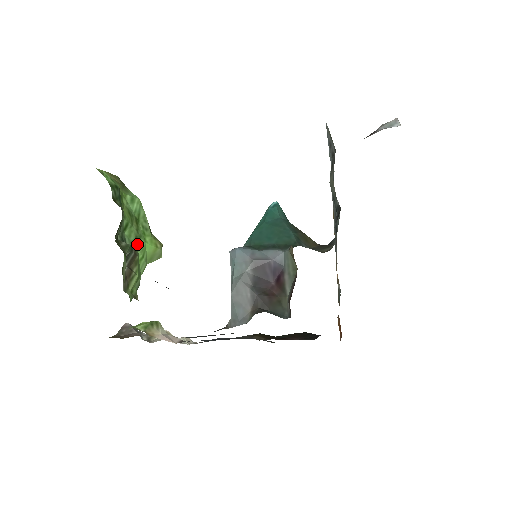
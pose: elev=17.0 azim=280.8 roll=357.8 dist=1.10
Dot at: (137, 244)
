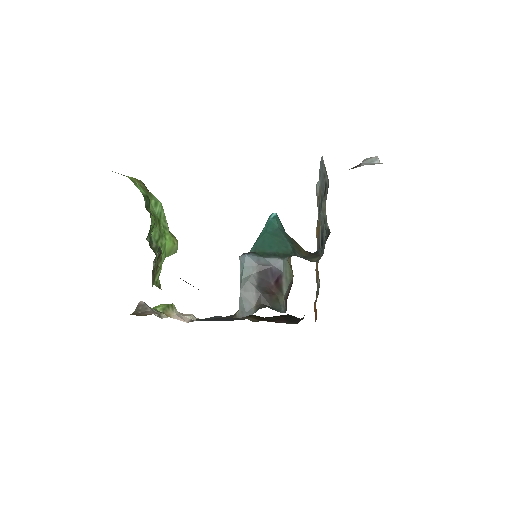
Dot at: (160, 242)
